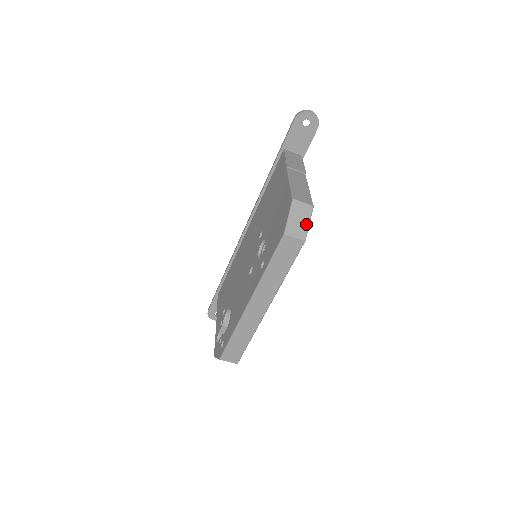
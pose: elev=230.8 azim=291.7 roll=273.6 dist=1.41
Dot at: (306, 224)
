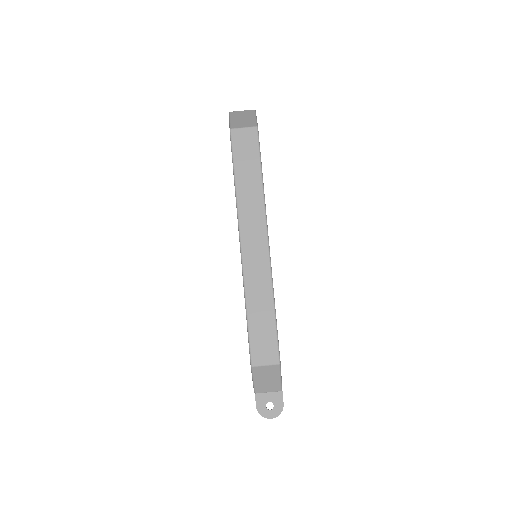
Dot at: (252, 119)
